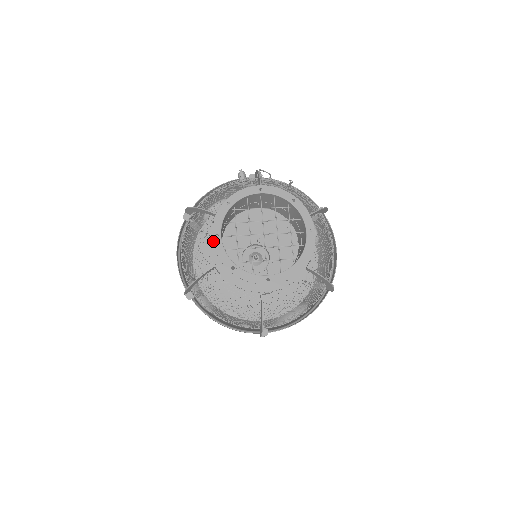
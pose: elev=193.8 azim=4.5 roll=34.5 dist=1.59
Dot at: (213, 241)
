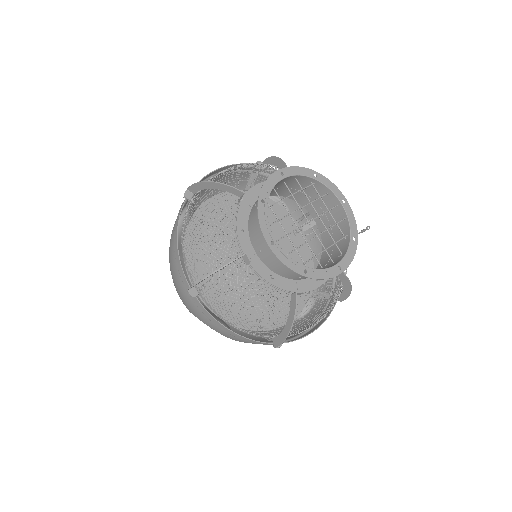
Dot at: (276, 172)
